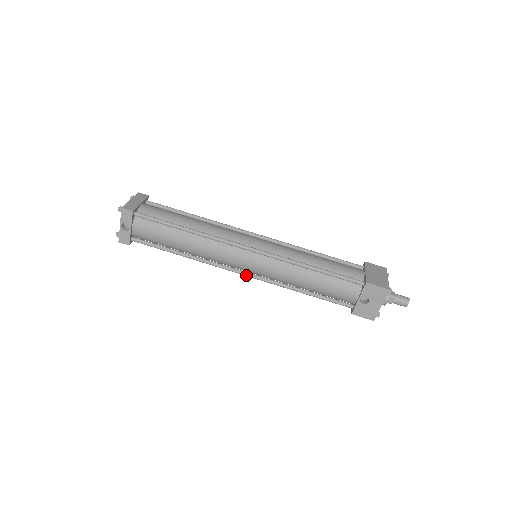
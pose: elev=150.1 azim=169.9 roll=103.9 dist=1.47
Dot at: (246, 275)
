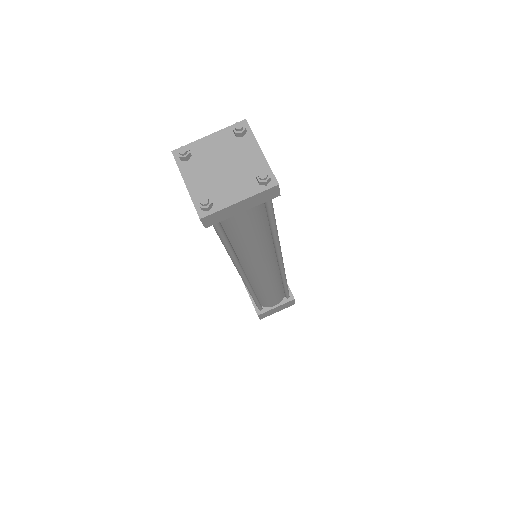
Dot at: occluded
